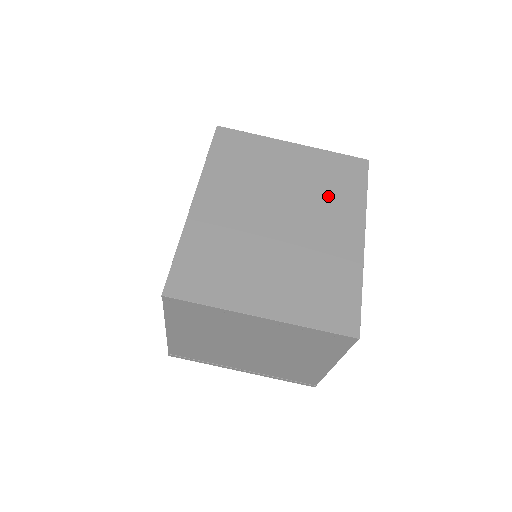
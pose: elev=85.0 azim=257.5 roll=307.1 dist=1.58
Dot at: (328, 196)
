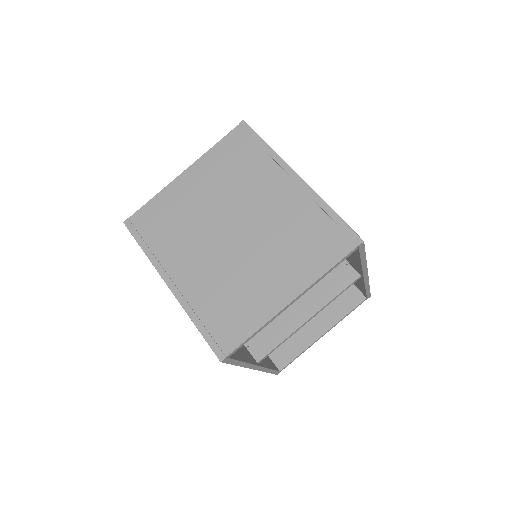
Dot at: occluded
